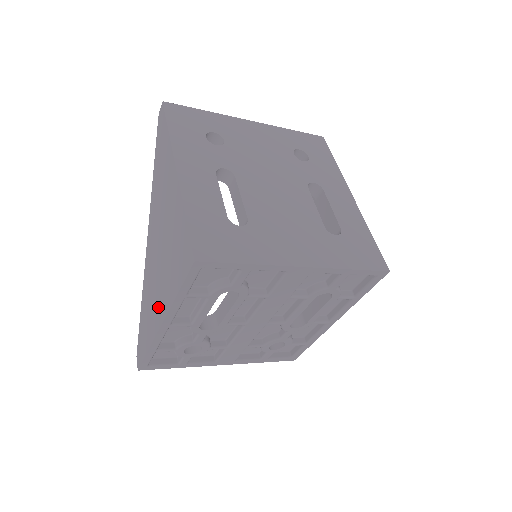
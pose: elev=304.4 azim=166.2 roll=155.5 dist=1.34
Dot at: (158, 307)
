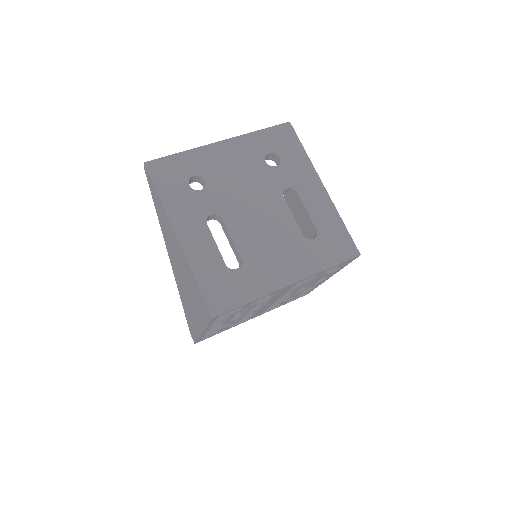
Dot at: (196, 319)
